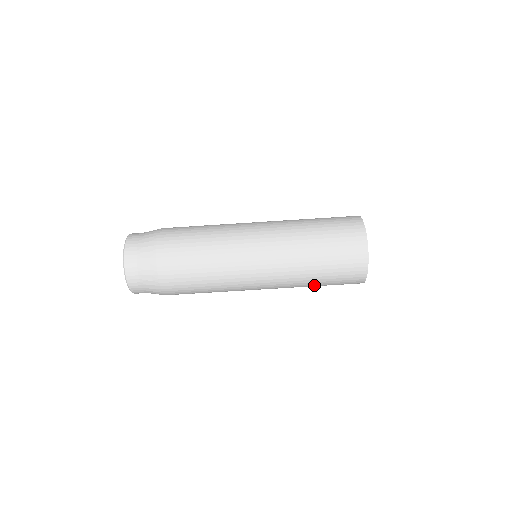
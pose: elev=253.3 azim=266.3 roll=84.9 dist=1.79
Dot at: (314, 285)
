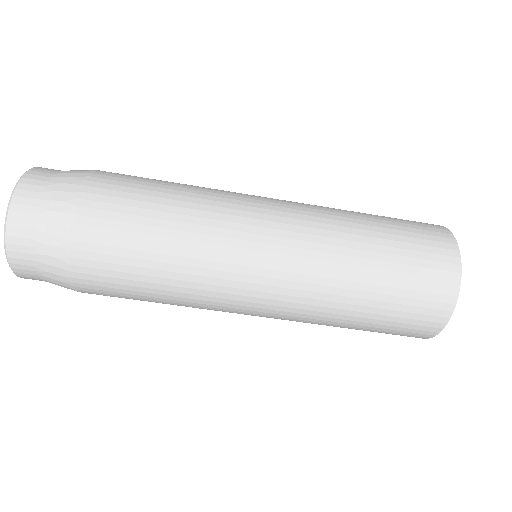
Dot at: occluded
